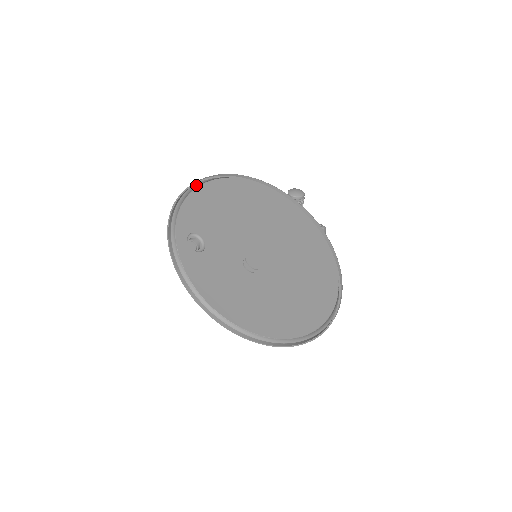
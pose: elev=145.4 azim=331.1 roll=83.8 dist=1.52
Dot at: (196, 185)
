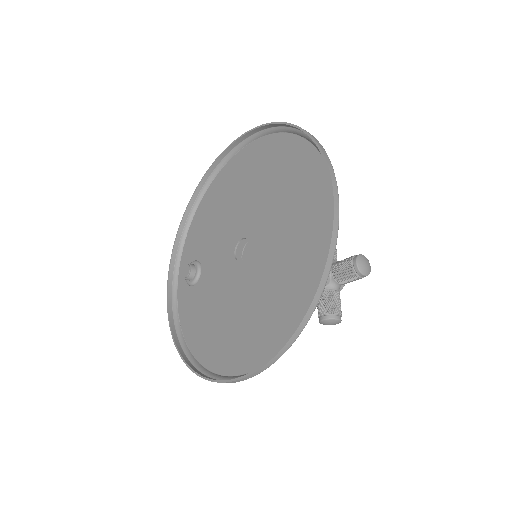
Dot at: (196, 202)
